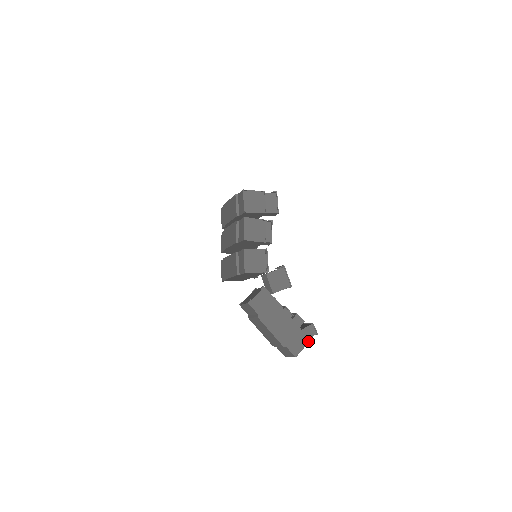
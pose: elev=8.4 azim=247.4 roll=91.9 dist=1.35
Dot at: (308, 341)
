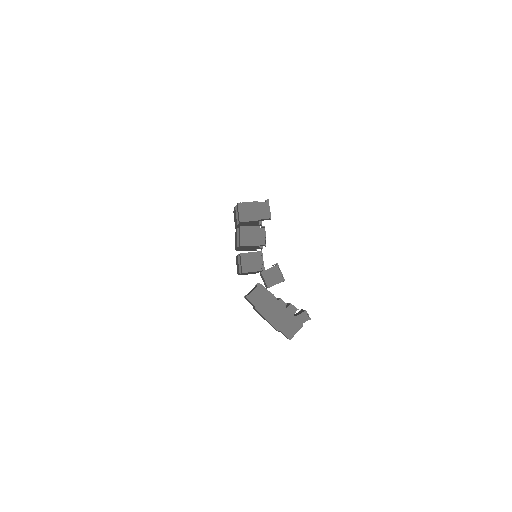
Dot at: (301, 326)
